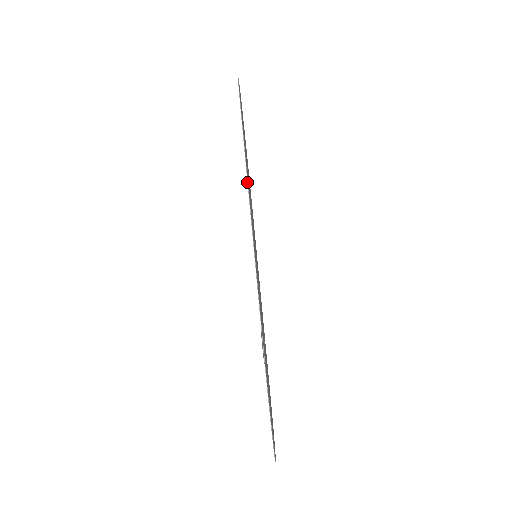
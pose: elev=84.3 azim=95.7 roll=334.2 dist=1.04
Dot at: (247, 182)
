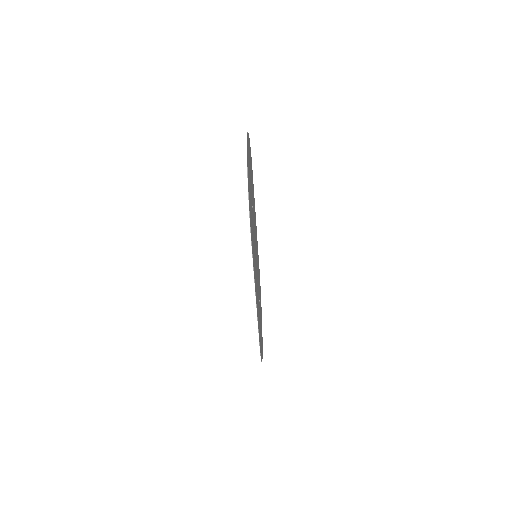
Dot at: occluded
